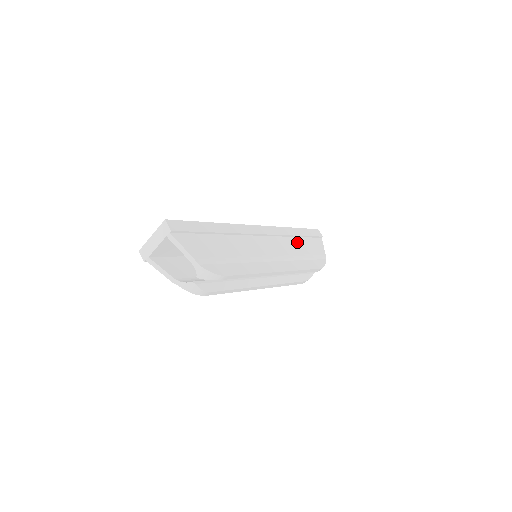
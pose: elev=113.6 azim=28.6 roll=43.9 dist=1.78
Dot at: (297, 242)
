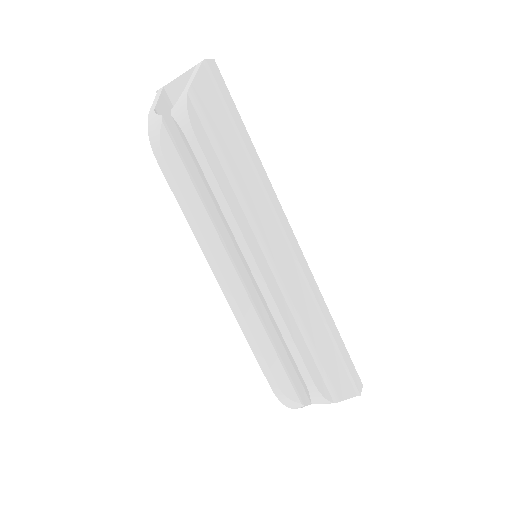
Dot at: (319, 325)
